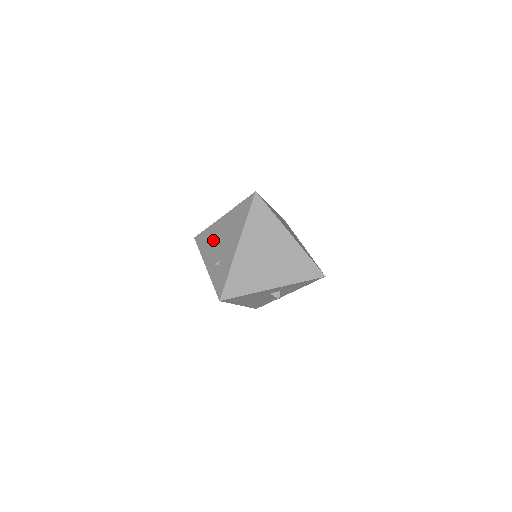
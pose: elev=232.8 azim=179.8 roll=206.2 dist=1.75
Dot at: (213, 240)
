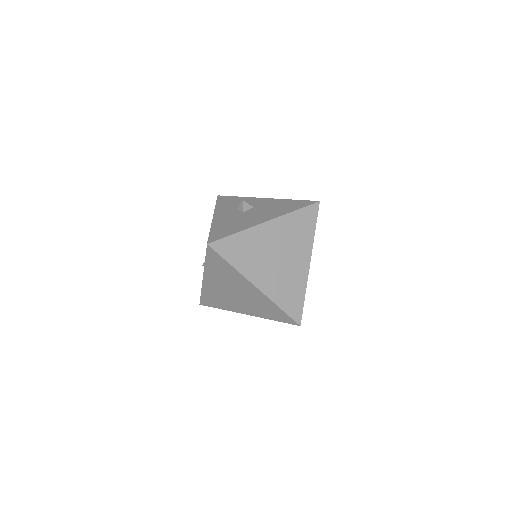
Dot at: occluded
